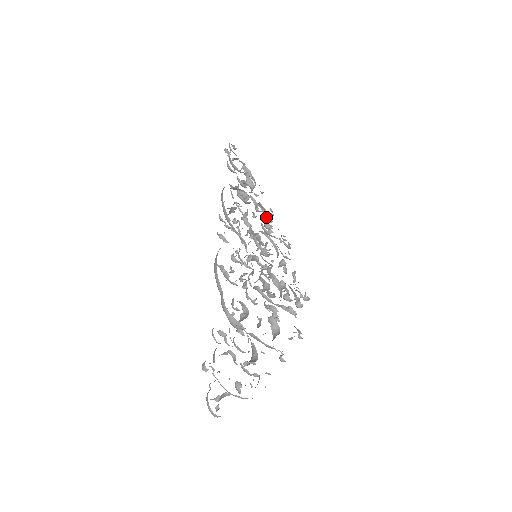
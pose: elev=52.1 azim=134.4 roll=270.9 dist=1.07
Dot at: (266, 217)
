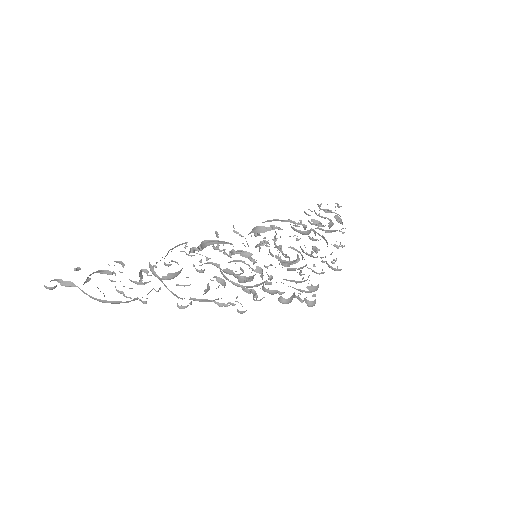
Dot at: occluded
